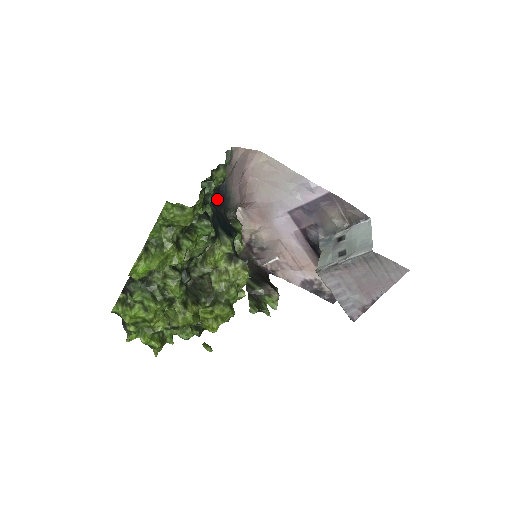
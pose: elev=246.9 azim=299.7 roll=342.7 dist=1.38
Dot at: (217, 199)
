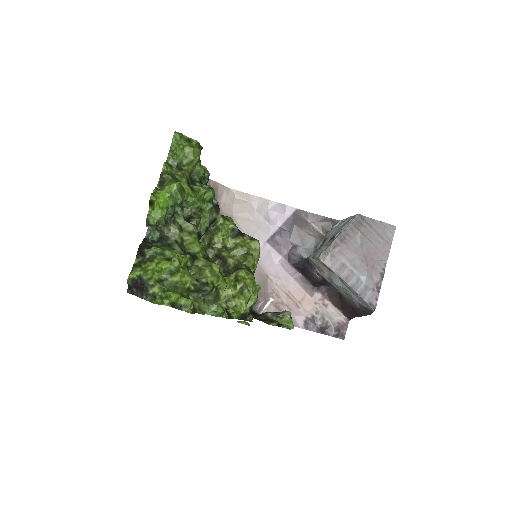
Dot at: occluded
